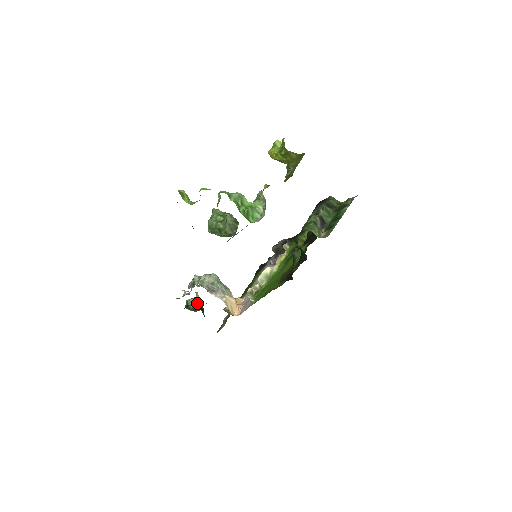
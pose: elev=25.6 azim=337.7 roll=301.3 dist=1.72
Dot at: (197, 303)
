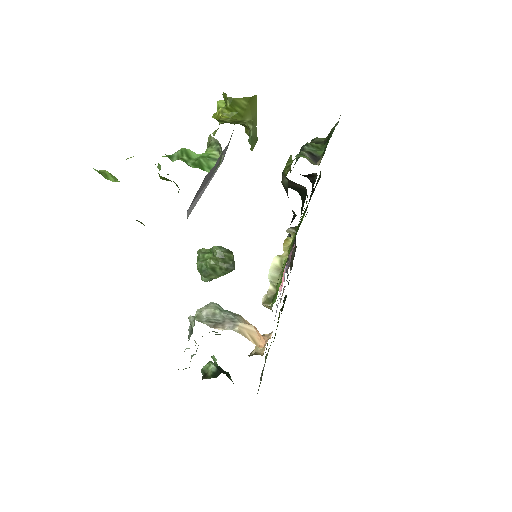
Dot at: (215, 366)
